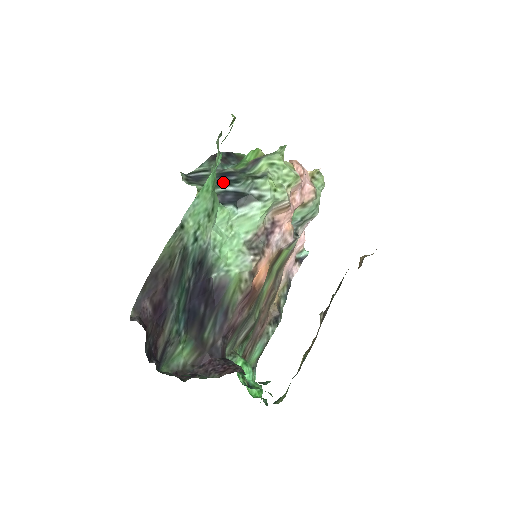
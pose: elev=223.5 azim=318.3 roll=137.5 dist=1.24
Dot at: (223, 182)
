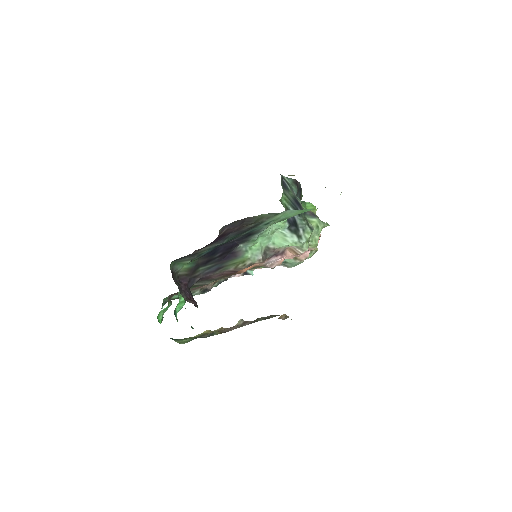
Dot at: (295, 206)
